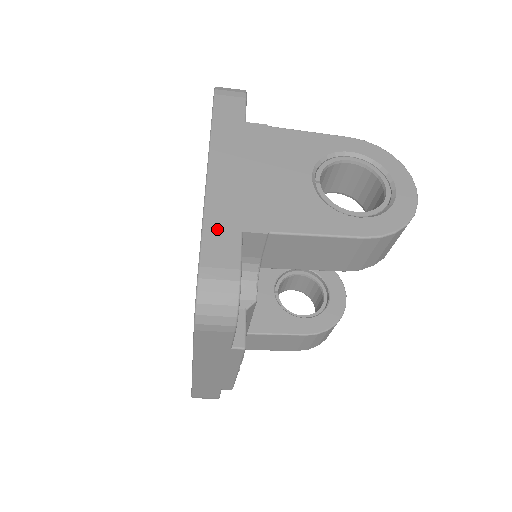
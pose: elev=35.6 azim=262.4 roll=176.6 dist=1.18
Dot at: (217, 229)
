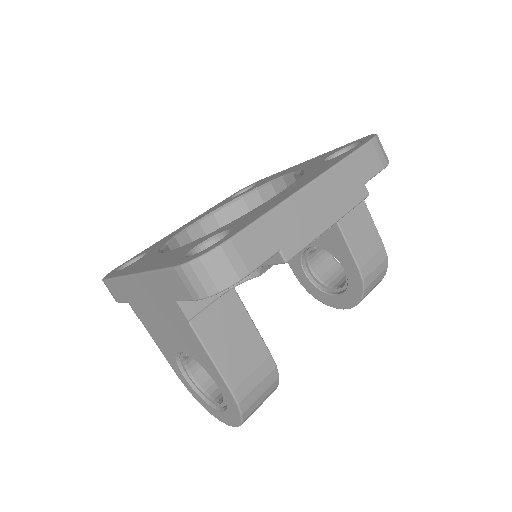
Dot at: occluded
